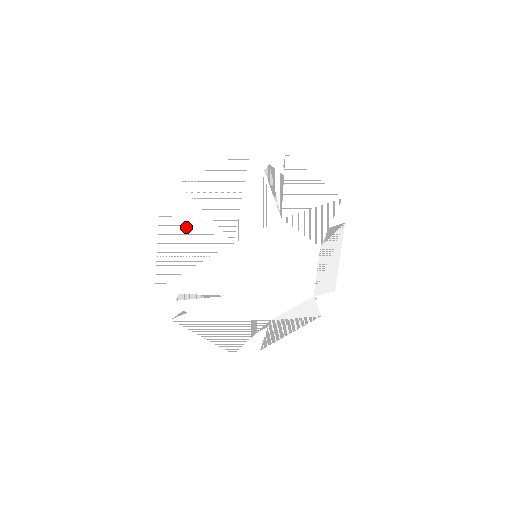
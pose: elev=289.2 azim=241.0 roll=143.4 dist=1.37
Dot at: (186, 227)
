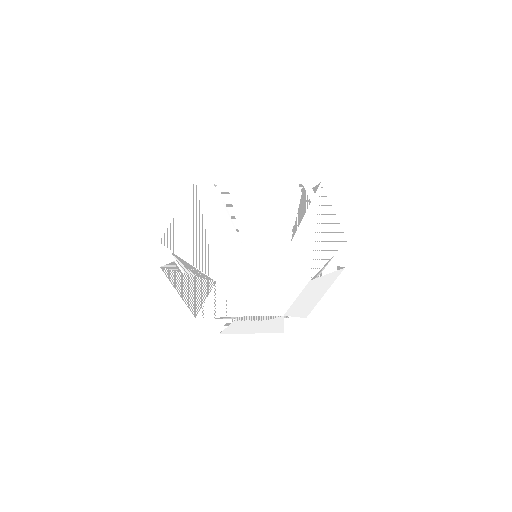
Dot at: (182, 275)
